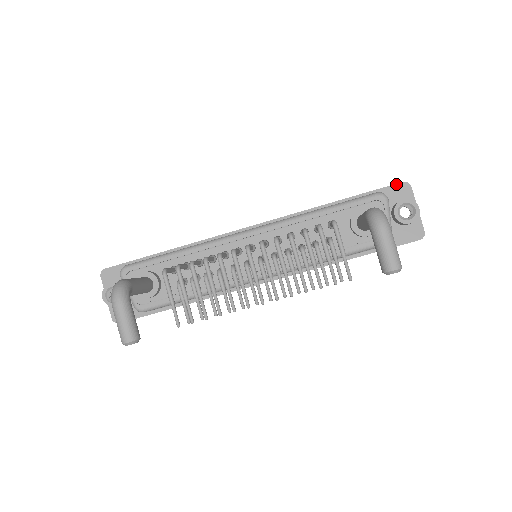
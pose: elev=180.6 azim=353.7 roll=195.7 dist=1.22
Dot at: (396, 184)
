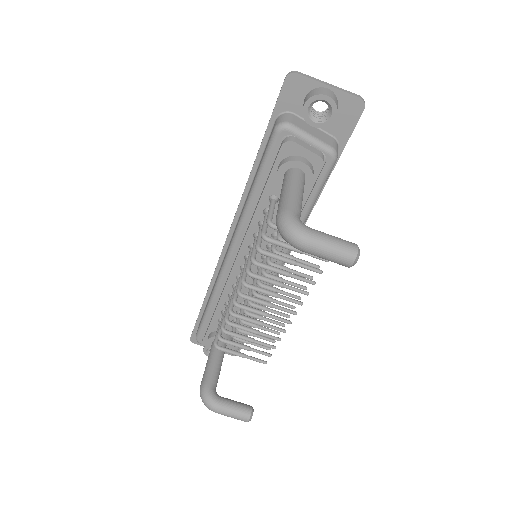
Dot at: (282, 88)
